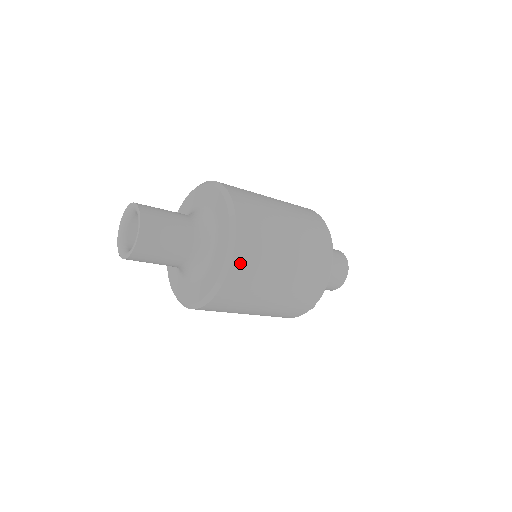
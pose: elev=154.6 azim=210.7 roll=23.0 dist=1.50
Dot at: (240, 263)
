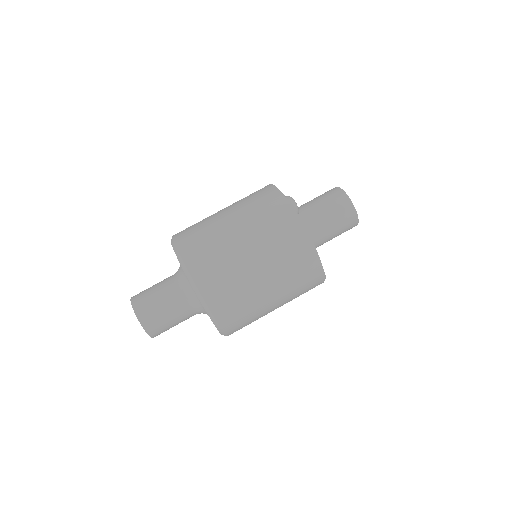
Dot at: (229, 324)
